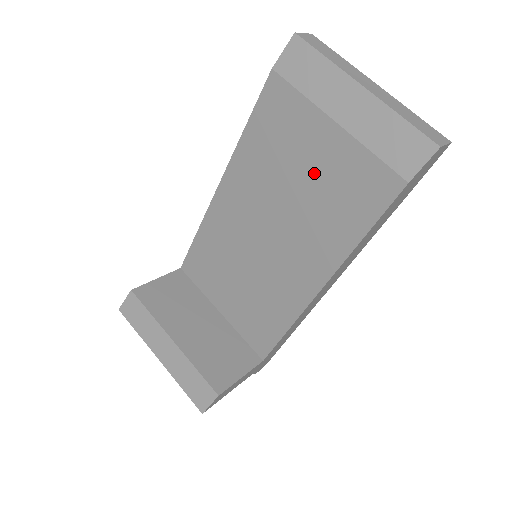
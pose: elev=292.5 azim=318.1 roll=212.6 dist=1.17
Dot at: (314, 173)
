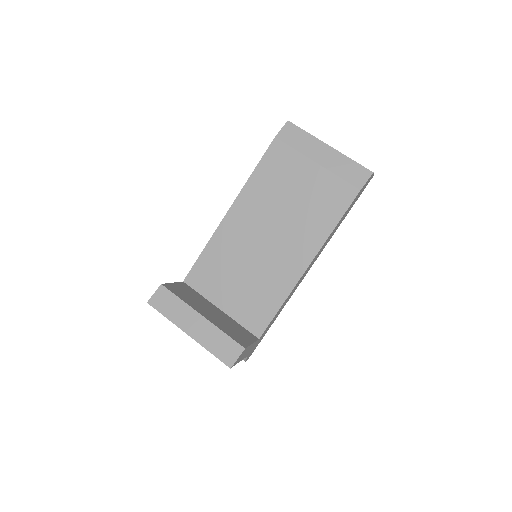
Dot at: (303, 192)
